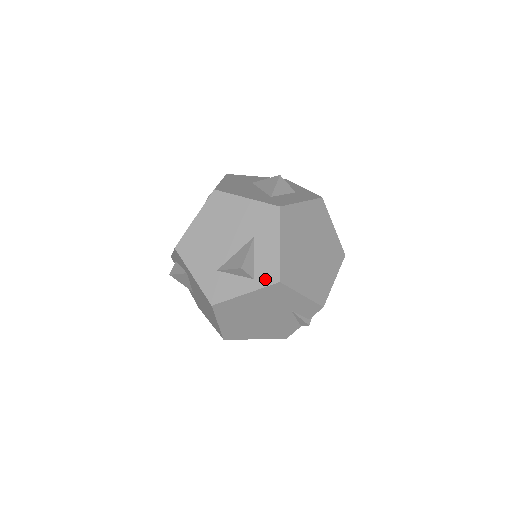
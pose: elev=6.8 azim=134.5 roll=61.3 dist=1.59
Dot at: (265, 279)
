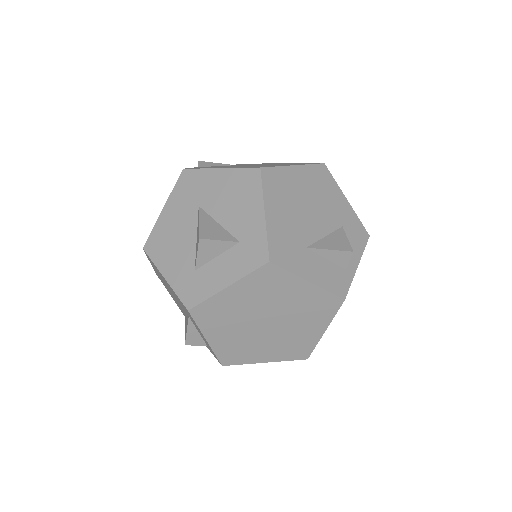
Dot at: (213, 354)
